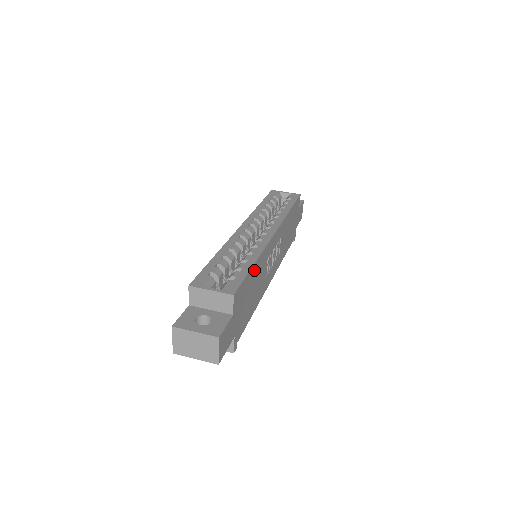
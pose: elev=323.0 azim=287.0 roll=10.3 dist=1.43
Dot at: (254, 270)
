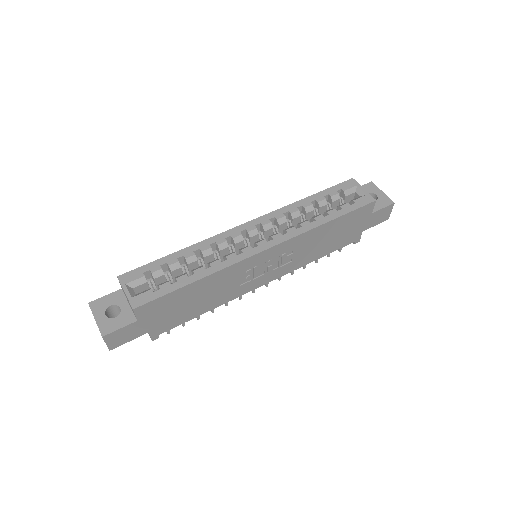
Dot at: (196, 286)
